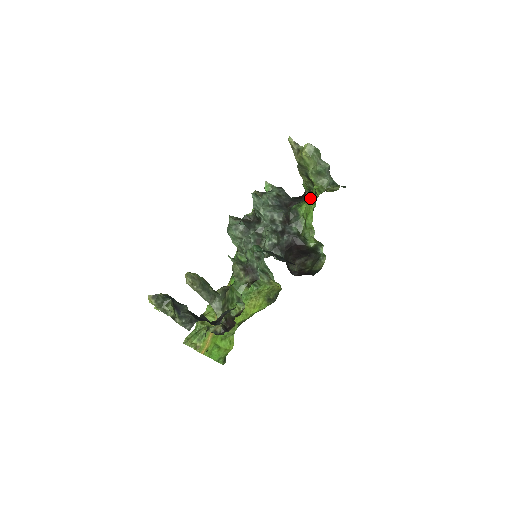
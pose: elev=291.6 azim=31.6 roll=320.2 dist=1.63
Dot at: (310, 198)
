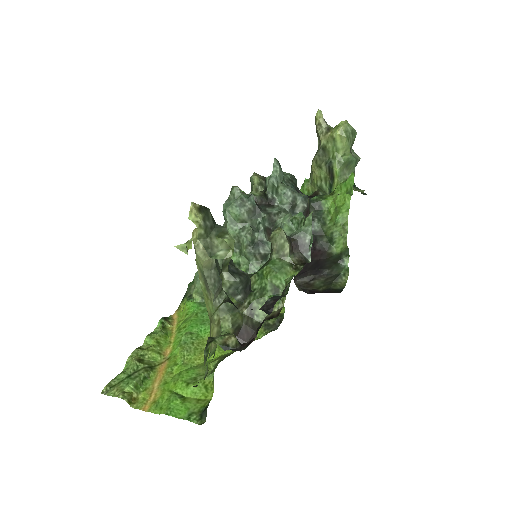
Dot at: (340, 189)
